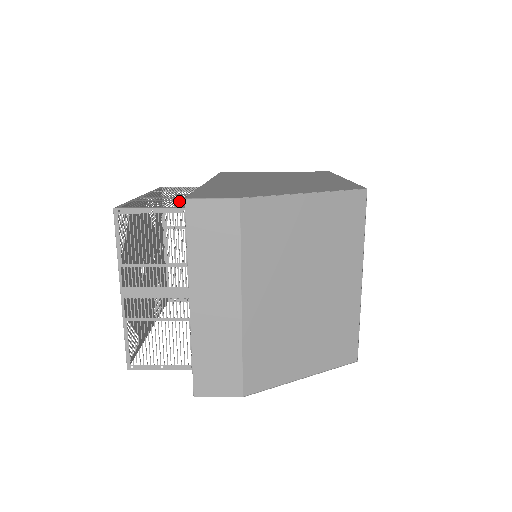
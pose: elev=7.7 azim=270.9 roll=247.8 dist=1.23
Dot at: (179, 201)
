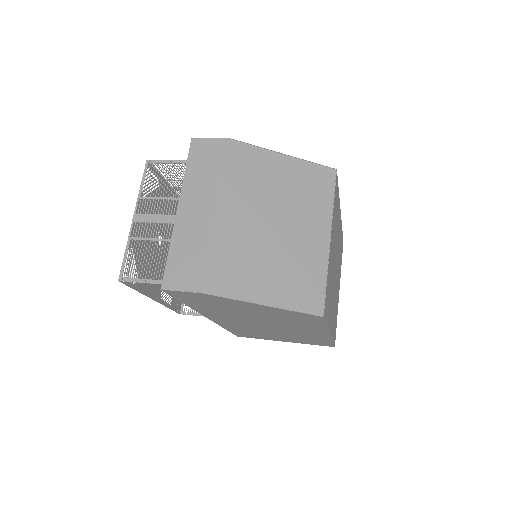
Dot at: occluded
